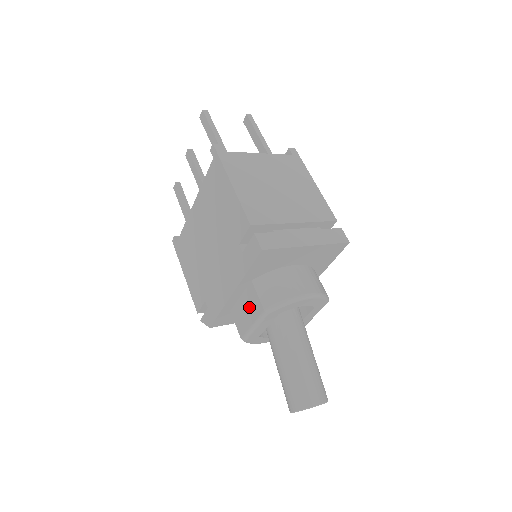
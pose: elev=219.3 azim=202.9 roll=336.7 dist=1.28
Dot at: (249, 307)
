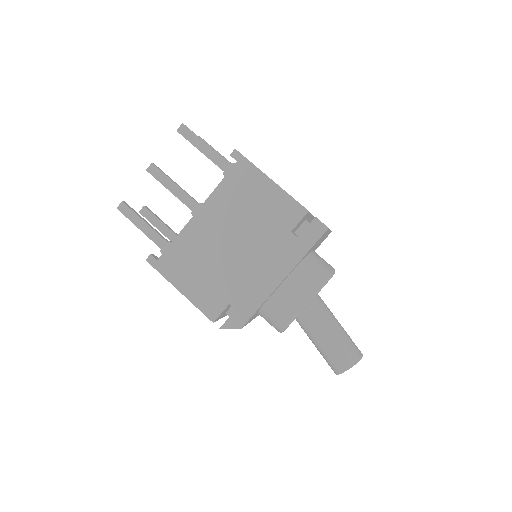
Dot at: (297, 289)
